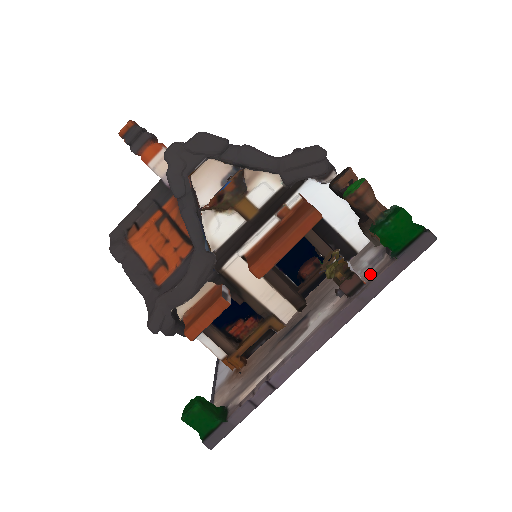
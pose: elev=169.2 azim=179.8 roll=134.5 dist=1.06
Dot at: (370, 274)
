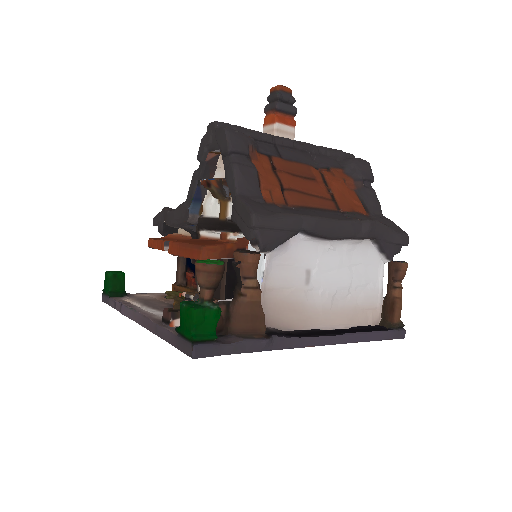
Dot at: occluded
